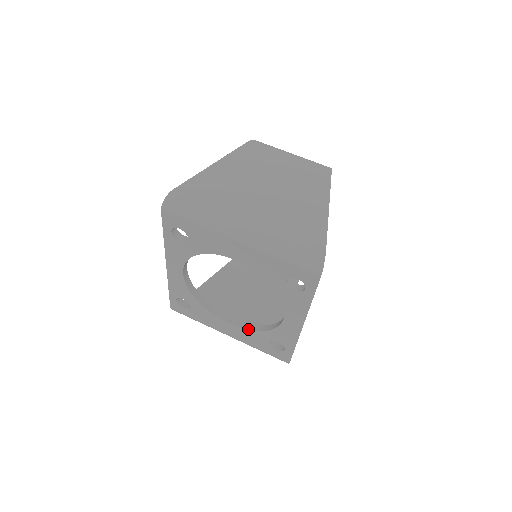
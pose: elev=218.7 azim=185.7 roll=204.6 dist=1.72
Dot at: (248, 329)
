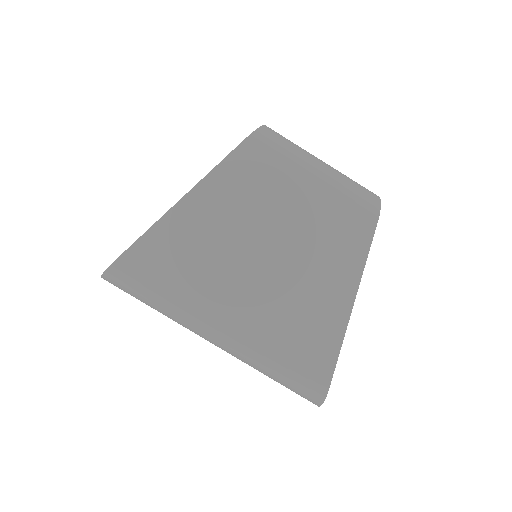
Dot at: occluded
